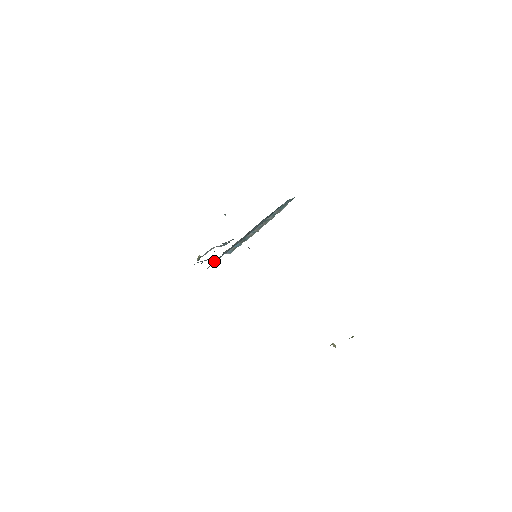
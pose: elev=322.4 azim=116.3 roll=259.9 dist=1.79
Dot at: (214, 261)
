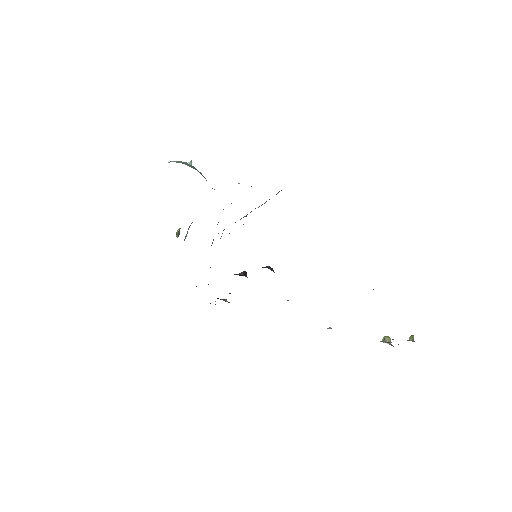
Dot at: occluded
